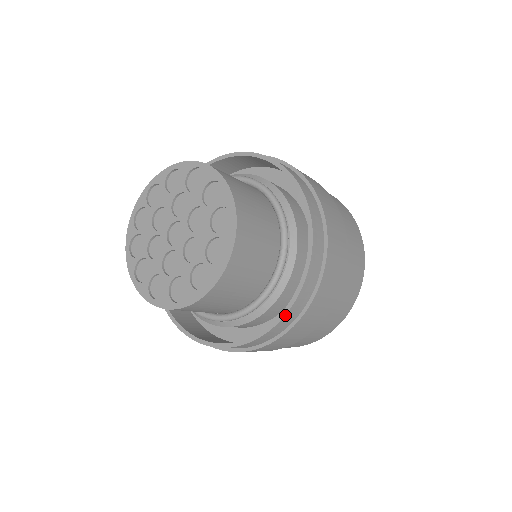
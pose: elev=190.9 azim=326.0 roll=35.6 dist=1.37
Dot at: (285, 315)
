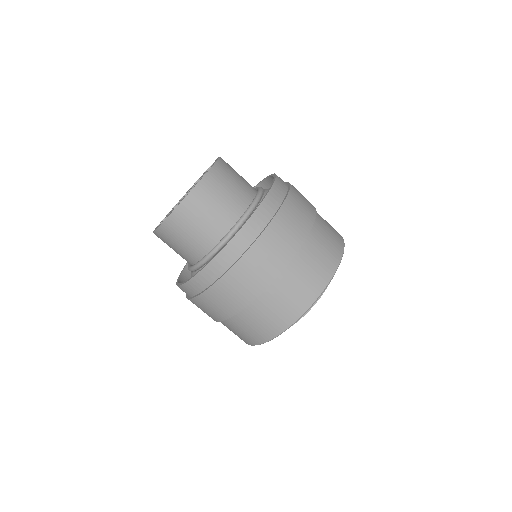
Dot at: (219, 253)
